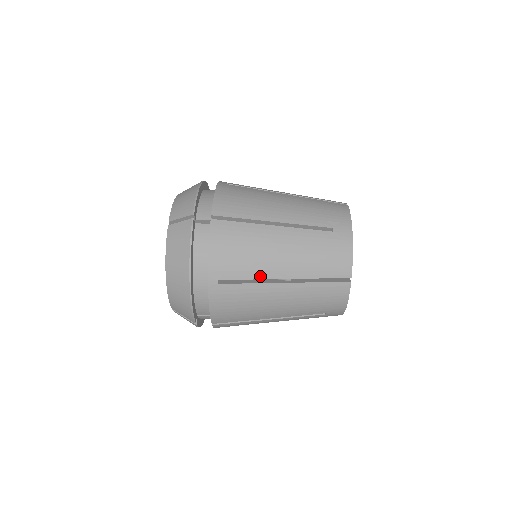
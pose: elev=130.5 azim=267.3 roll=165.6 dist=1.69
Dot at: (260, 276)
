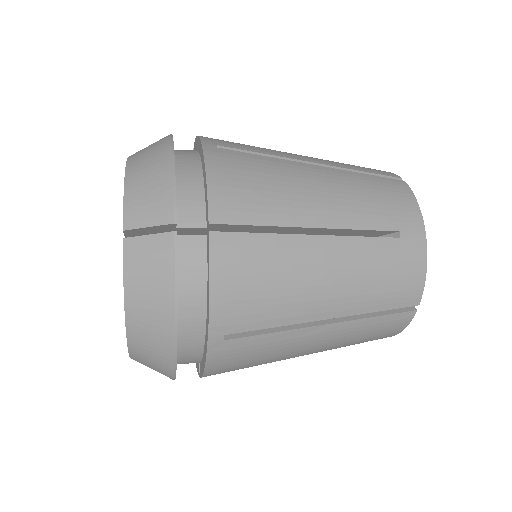
Dot at: (278, 155)
